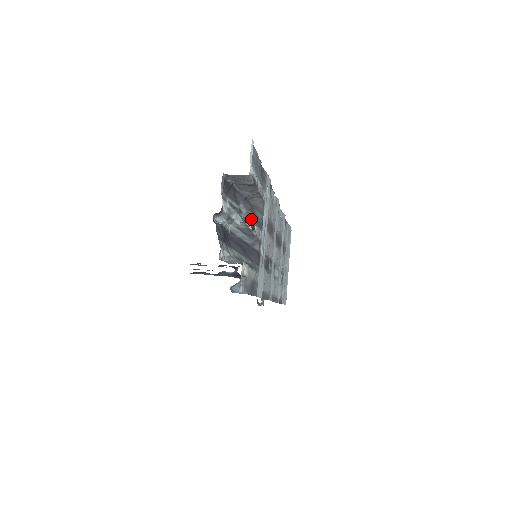
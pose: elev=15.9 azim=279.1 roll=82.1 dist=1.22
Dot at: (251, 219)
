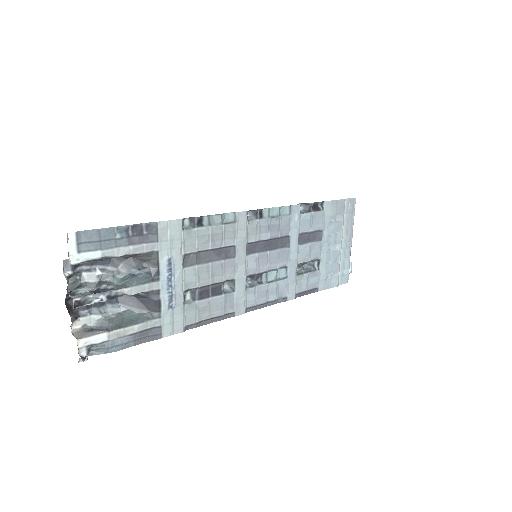
Dot at: (101, 294)
